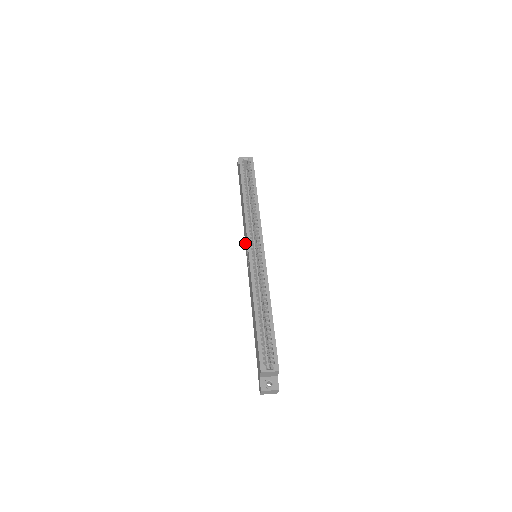
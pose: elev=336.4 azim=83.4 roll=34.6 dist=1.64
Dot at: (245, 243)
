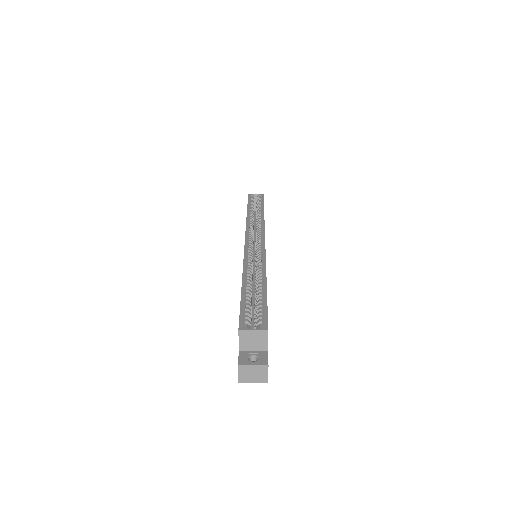
Dot at: occluded
